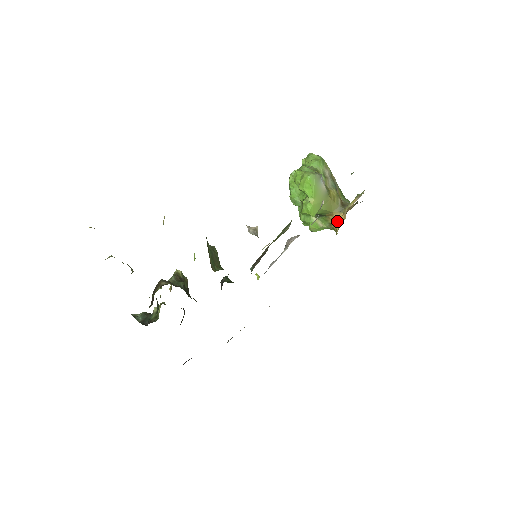
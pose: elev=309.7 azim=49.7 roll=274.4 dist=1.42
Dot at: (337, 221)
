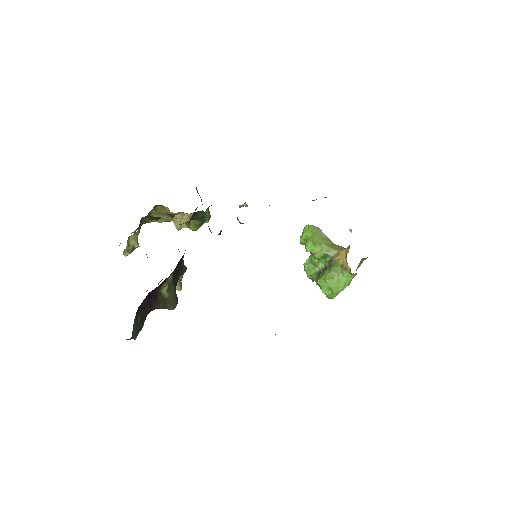
Dot at: (345, 256)
